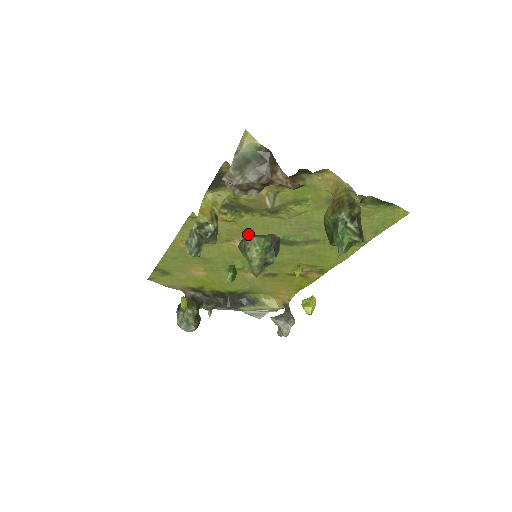
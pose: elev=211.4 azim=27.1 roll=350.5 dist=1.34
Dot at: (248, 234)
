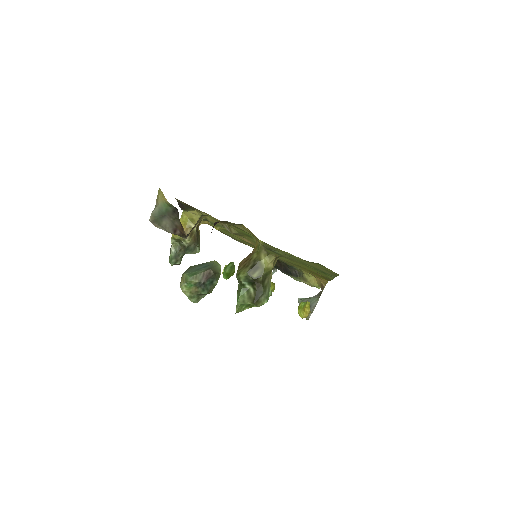
Dot at: occluded
